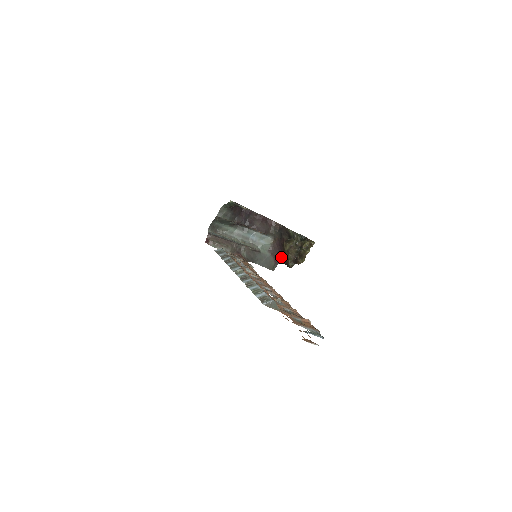
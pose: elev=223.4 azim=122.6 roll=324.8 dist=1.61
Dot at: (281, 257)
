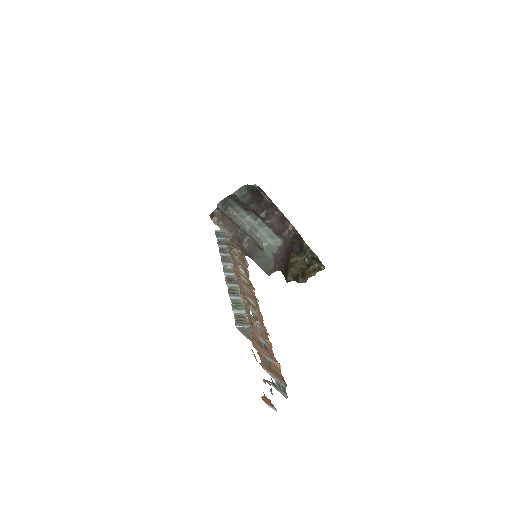
Dot at: (283, 265)
